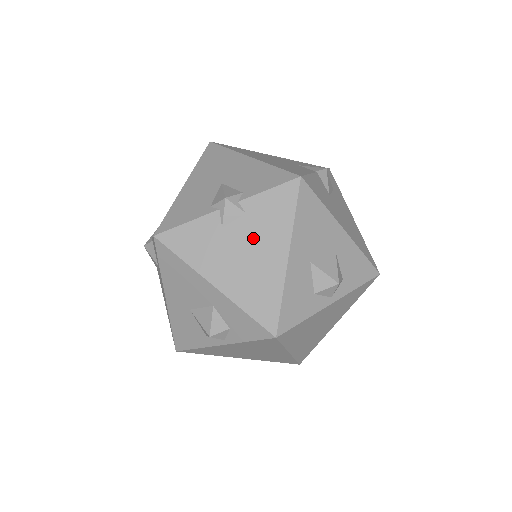
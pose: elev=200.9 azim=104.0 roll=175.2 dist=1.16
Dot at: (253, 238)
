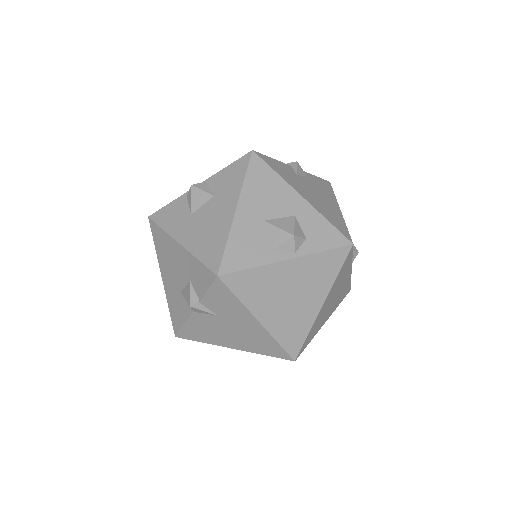
Dot at: (317, 190)
